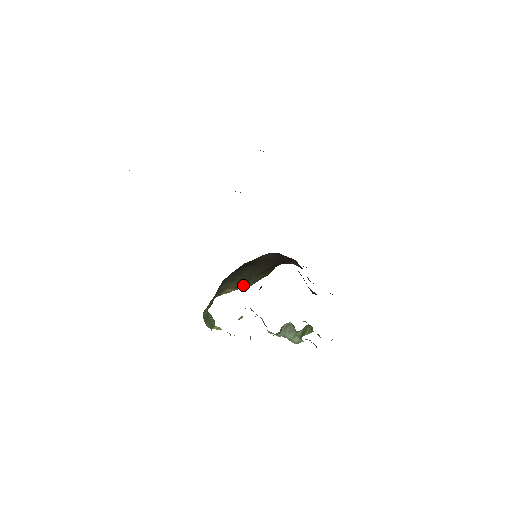
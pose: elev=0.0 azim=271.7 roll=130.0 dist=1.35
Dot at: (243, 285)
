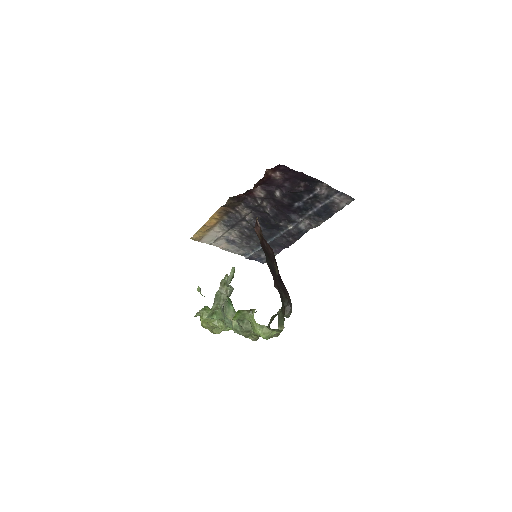
Dot at: occluded
